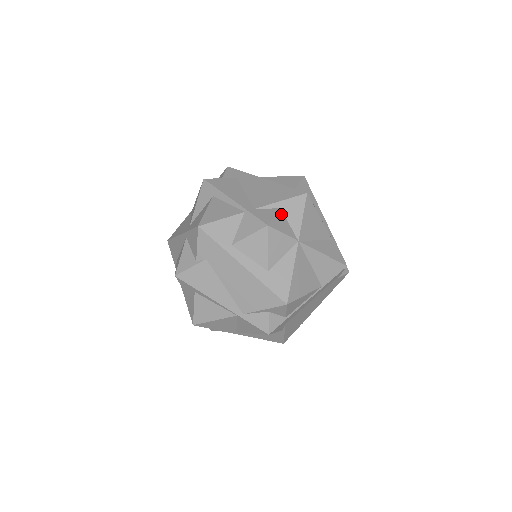
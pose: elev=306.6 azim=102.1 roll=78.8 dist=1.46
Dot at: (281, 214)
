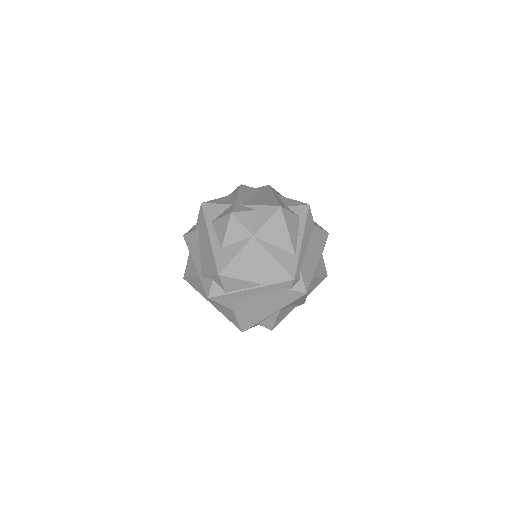
Dot at: (253, 213)
